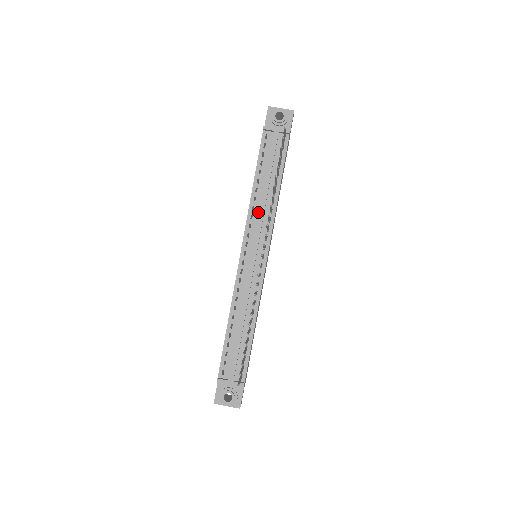
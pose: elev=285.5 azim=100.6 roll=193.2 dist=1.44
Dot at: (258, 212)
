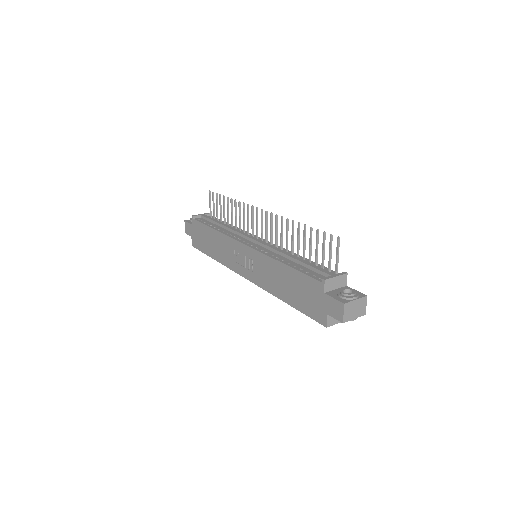
Dot at: (232, 233)
